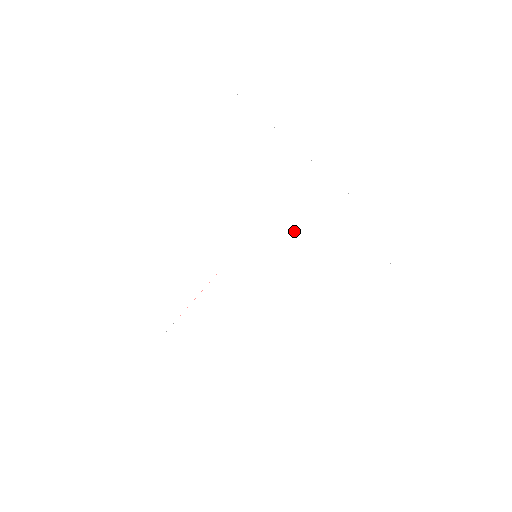
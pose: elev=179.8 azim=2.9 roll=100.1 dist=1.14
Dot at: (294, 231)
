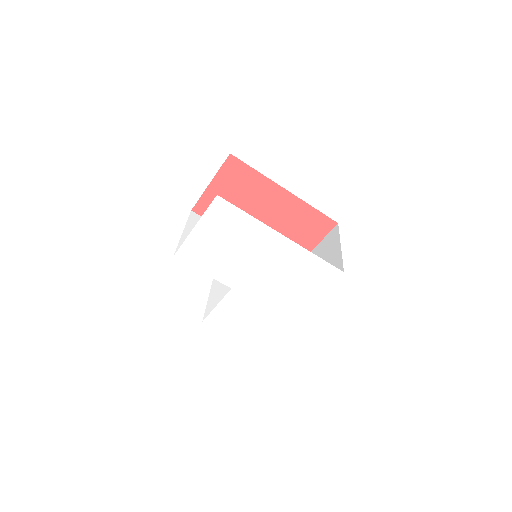
Dot at: (271, 269)
